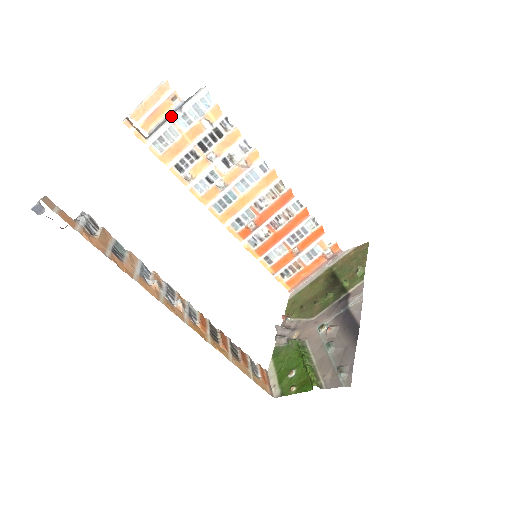
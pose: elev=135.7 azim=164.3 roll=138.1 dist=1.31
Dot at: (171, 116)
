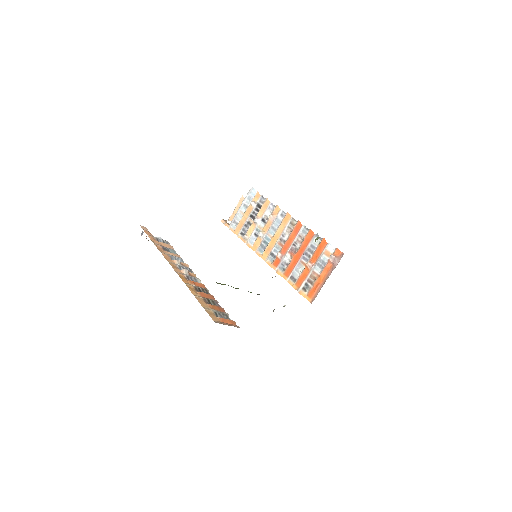
Dot at: (239, 208)
